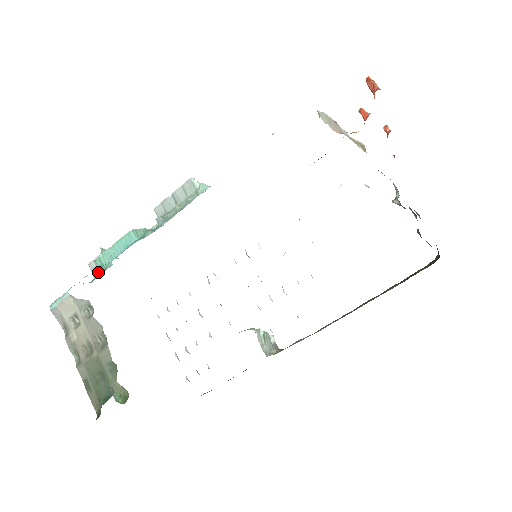
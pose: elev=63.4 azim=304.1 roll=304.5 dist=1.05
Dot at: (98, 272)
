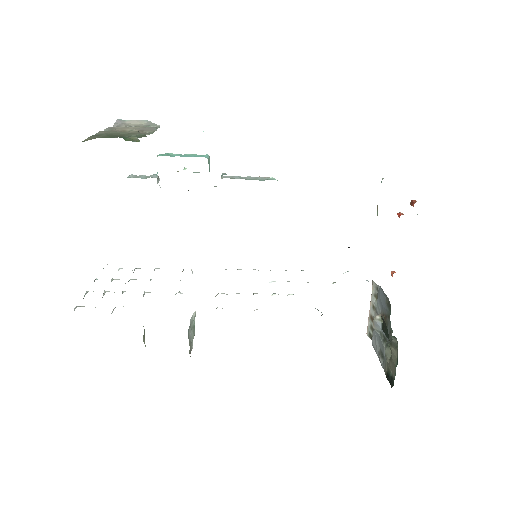
Dot at: (135, 177)
